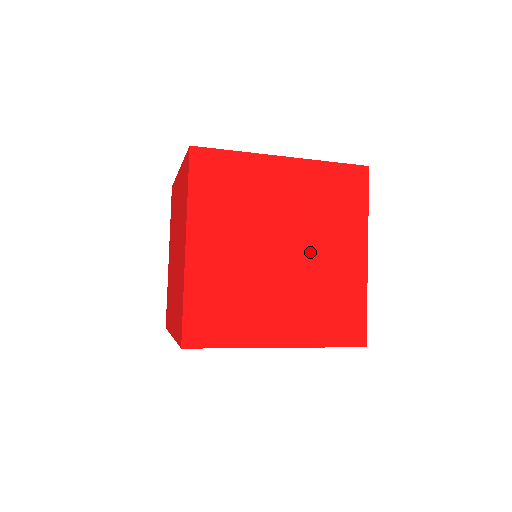
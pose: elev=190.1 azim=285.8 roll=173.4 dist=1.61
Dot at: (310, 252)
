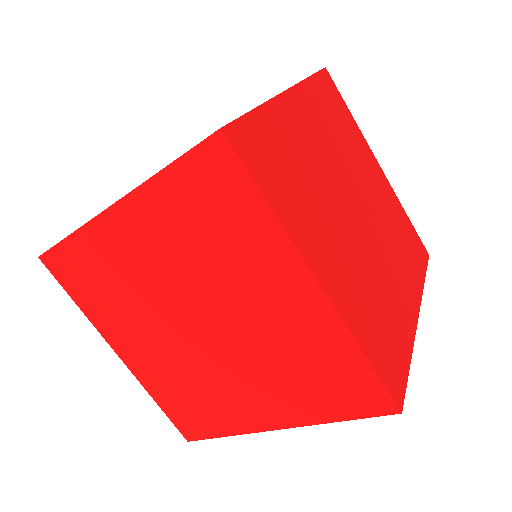
Dot at: (365, 195)
